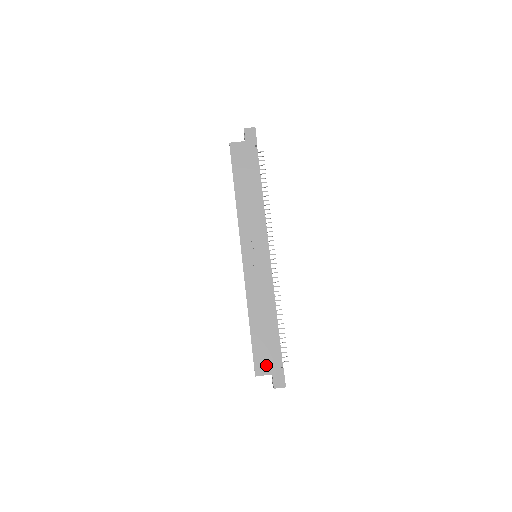
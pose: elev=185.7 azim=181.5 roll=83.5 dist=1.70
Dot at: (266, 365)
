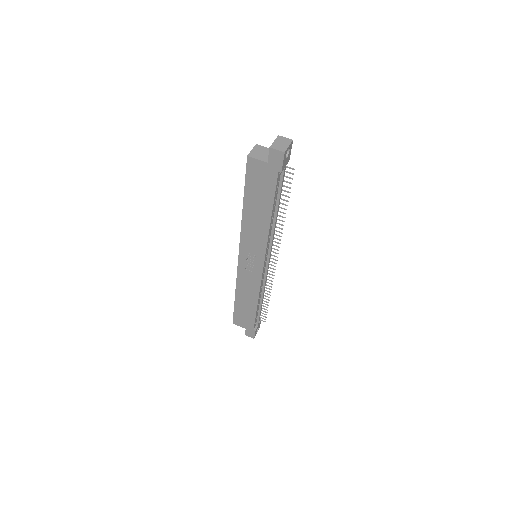
Dot at: (242, 323)
